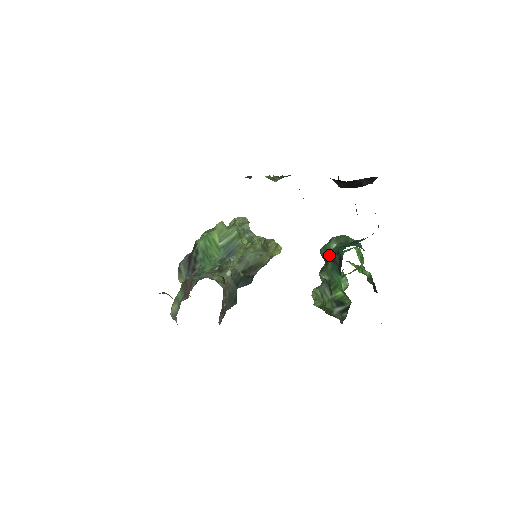
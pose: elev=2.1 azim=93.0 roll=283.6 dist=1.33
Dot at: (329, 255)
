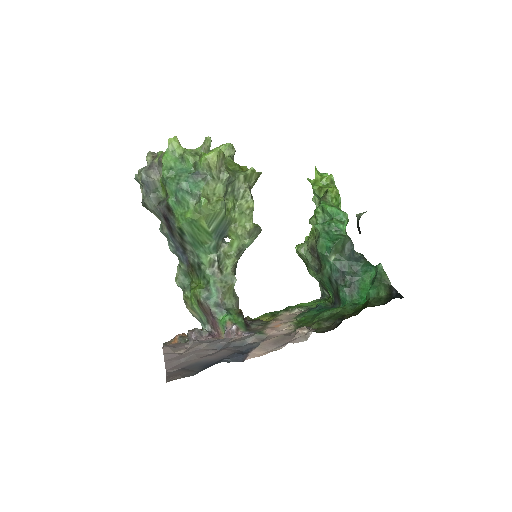
Dot at: (326, 265)
